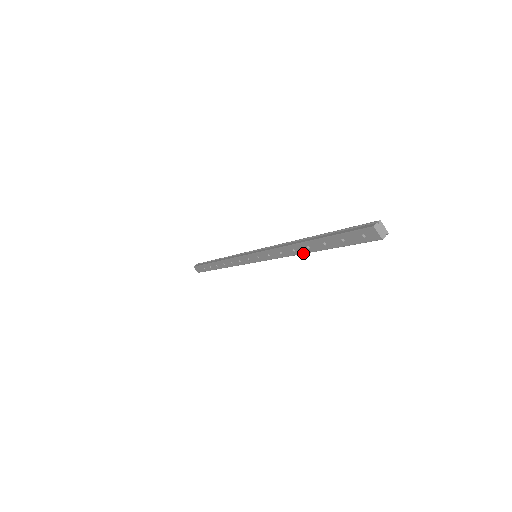
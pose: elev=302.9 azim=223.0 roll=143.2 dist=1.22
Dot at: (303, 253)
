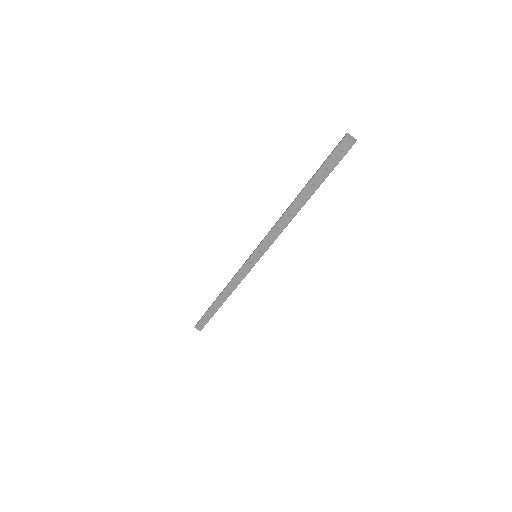
Dot at: (298, 211)
